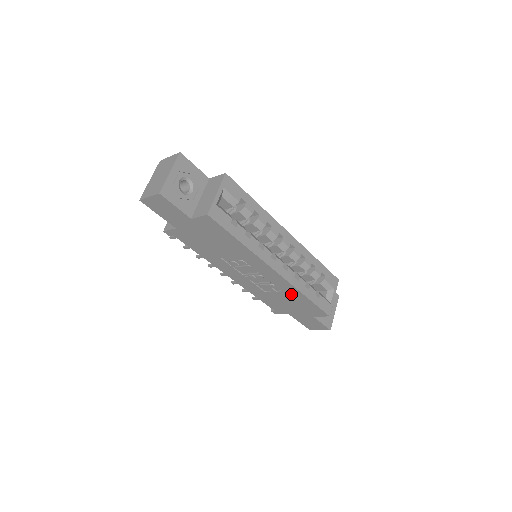
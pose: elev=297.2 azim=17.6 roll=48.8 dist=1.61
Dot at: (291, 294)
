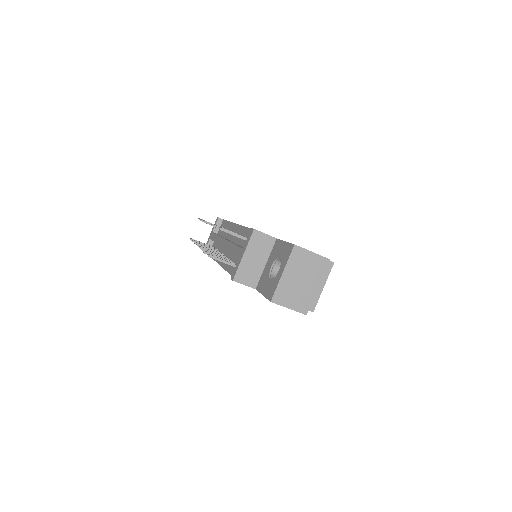
Dot at: occluded
